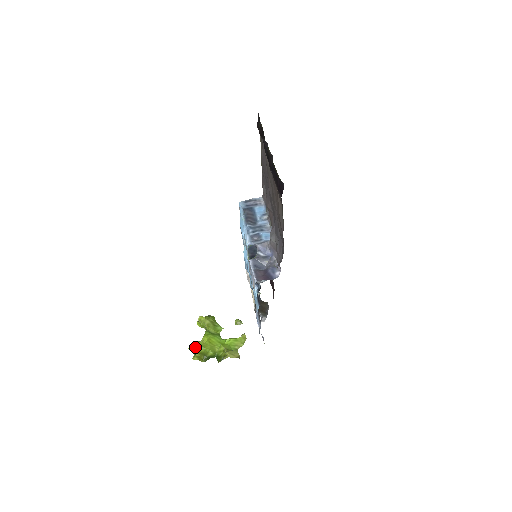
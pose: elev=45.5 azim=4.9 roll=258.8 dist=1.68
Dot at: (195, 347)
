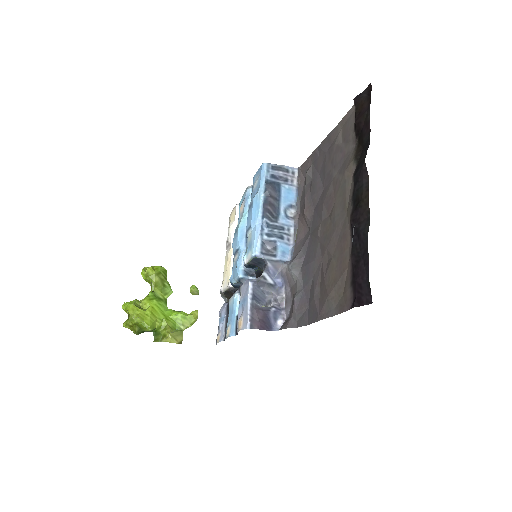
Dot at: (131, 314)
